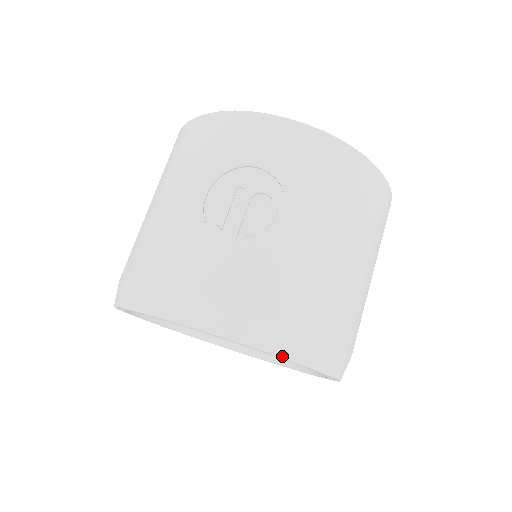
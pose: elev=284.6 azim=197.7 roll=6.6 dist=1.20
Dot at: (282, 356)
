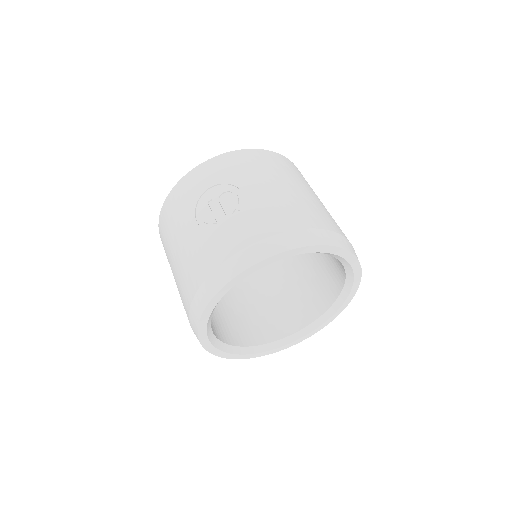
Dot at: (302, 246)
